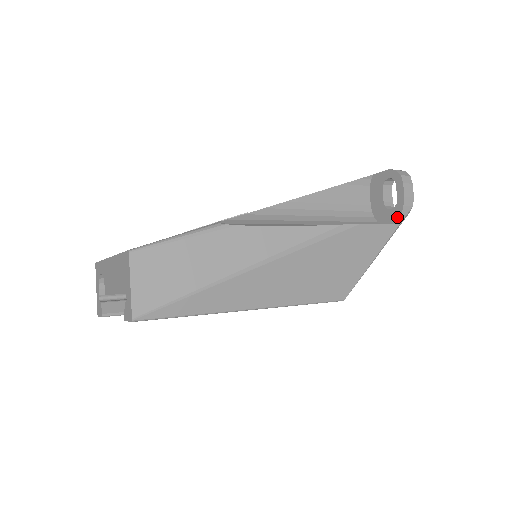
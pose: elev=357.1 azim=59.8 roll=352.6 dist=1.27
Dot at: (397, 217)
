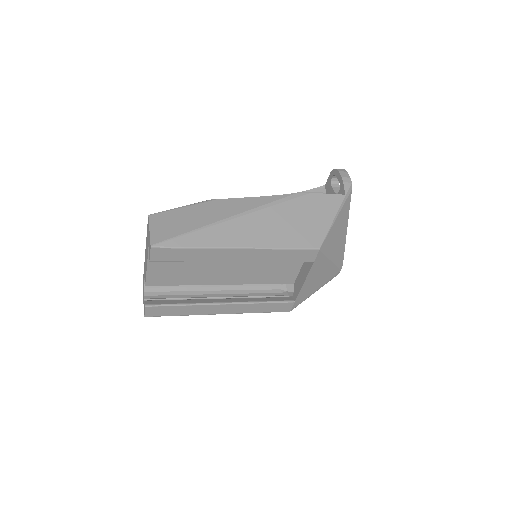
Dot at: (343, 192)
